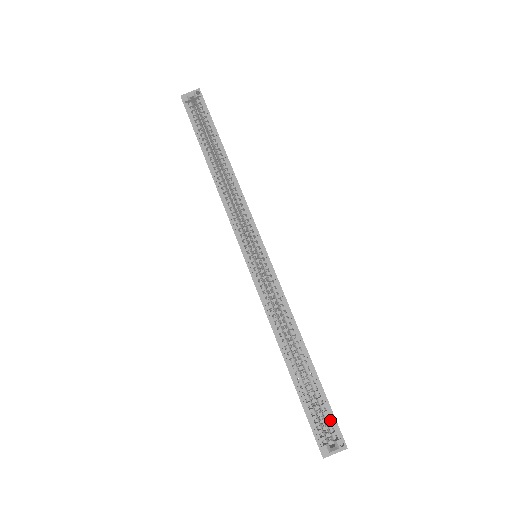
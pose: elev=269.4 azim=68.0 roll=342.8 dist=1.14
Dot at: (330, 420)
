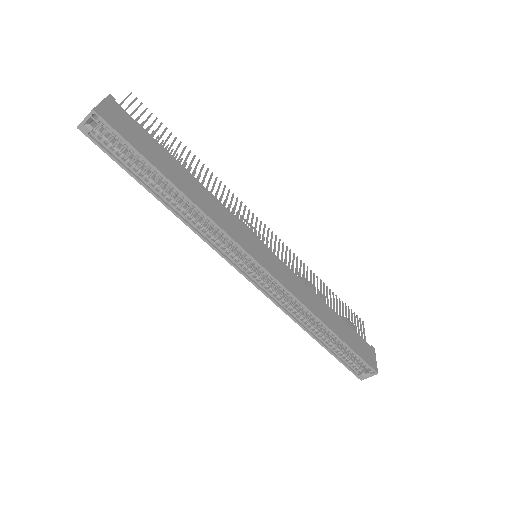
Dot at: (361, 361)
